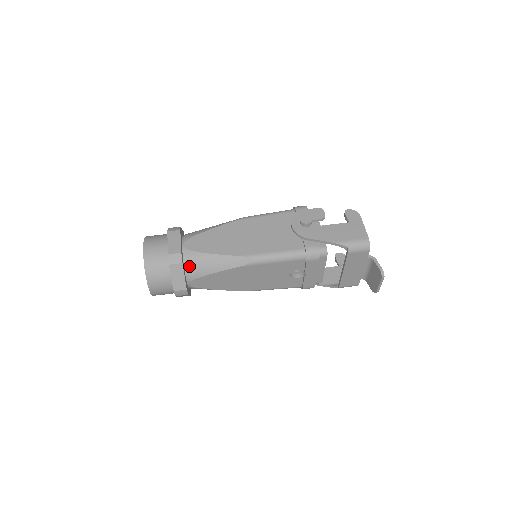
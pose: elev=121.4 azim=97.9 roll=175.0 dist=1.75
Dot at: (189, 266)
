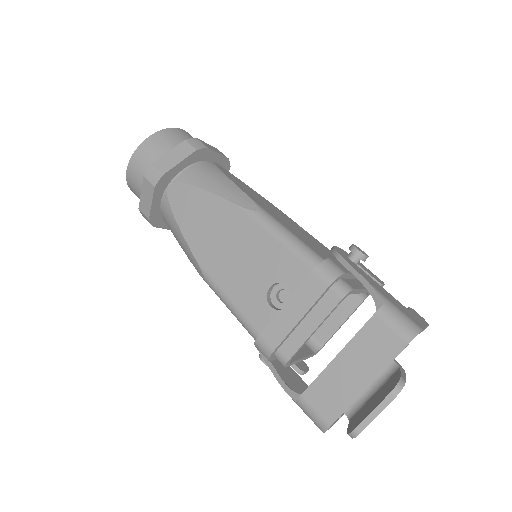
Dot at: (195, 167)
